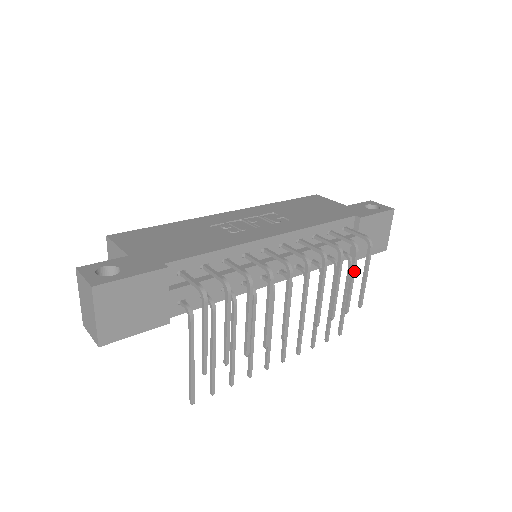
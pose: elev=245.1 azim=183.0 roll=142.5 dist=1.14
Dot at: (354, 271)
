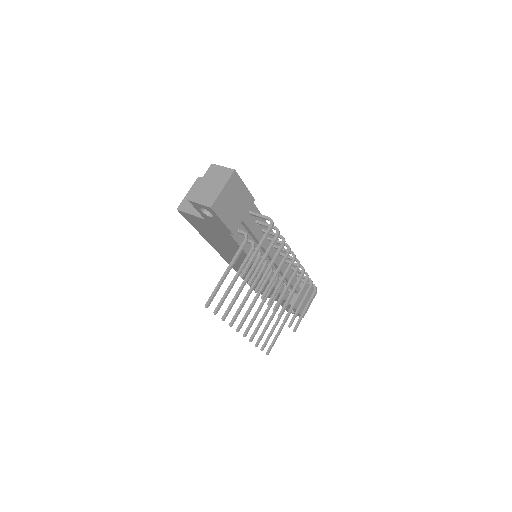
Dot at: occluded
